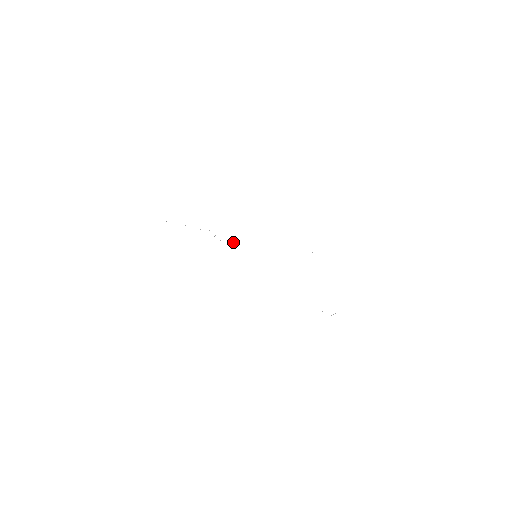
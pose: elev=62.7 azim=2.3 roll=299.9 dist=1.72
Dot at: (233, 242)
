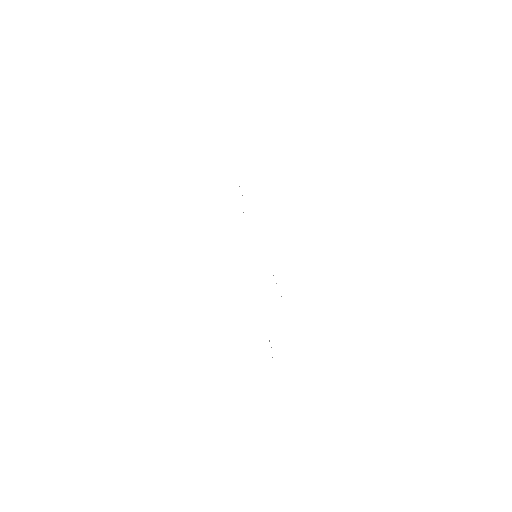
Dot at: occluded
